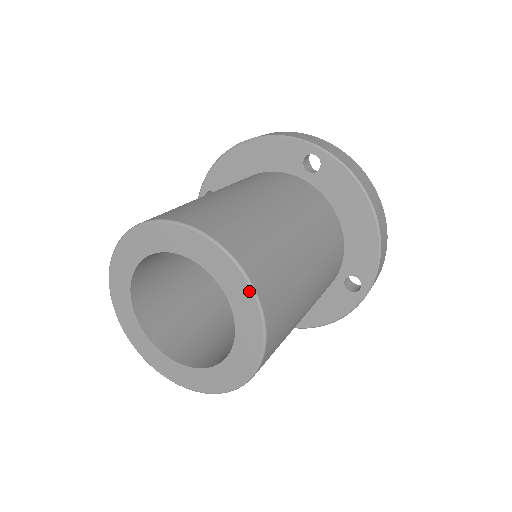
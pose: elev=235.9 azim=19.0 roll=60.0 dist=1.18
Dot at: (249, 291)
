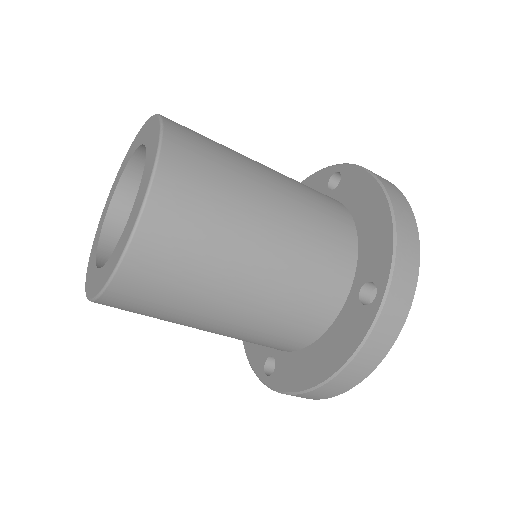
Dot at: (158, 132)
